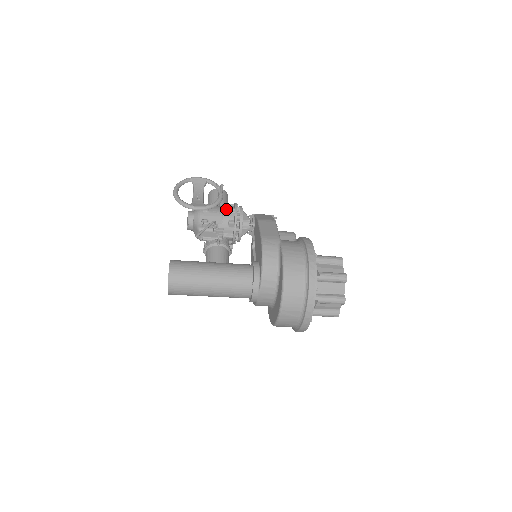
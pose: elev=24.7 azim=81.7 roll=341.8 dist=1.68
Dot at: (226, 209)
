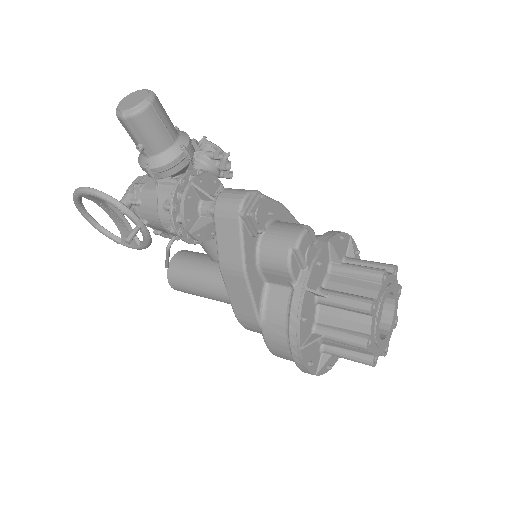
Dot at: (166, 227)
